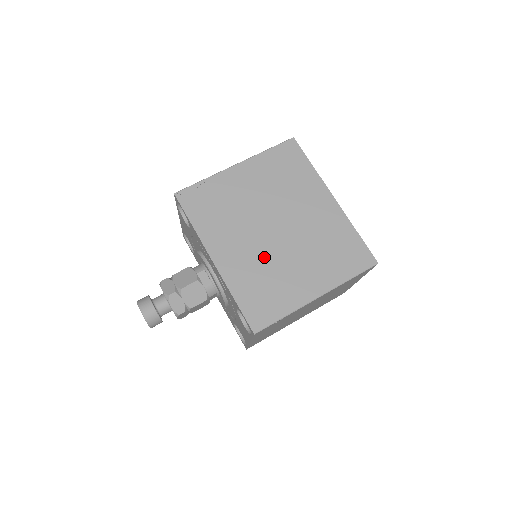
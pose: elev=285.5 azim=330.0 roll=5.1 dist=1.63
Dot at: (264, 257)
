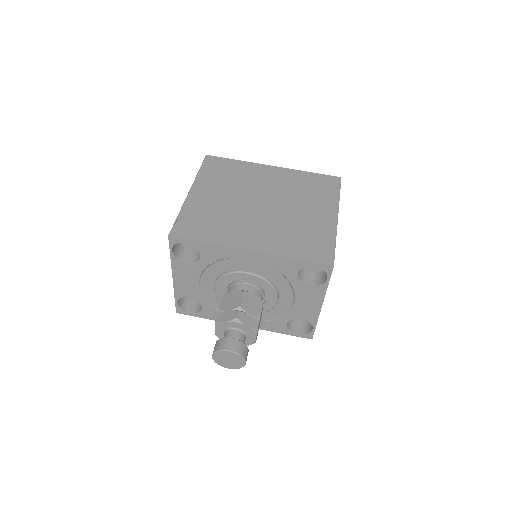
Dot at: (278, 223)
